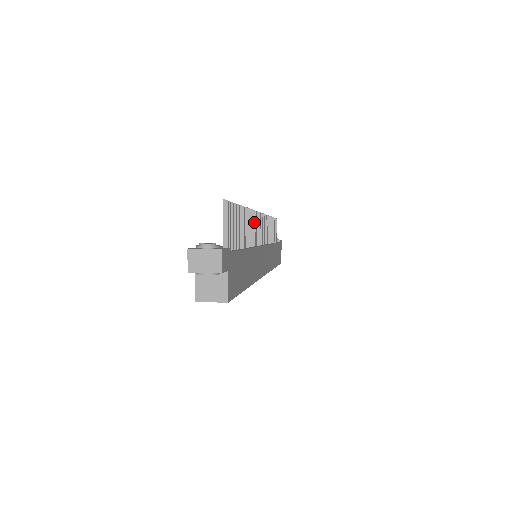
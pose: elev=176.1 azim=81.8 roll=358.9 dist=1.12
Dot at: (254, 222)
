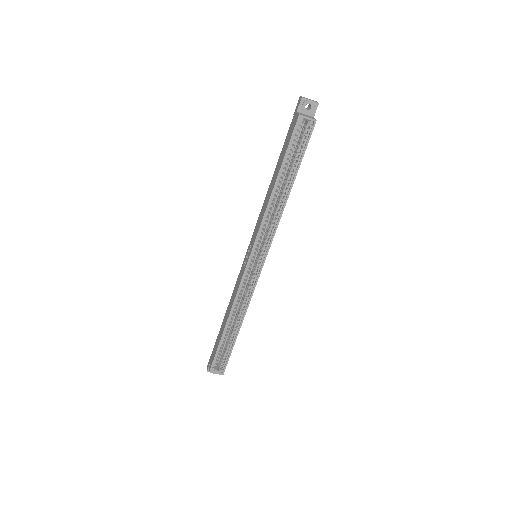
Dot at: occluded
